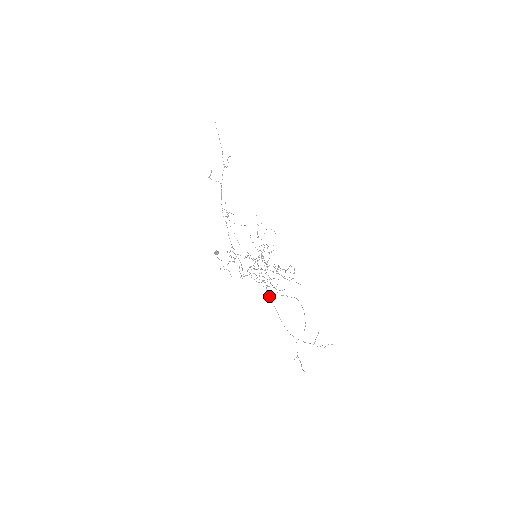
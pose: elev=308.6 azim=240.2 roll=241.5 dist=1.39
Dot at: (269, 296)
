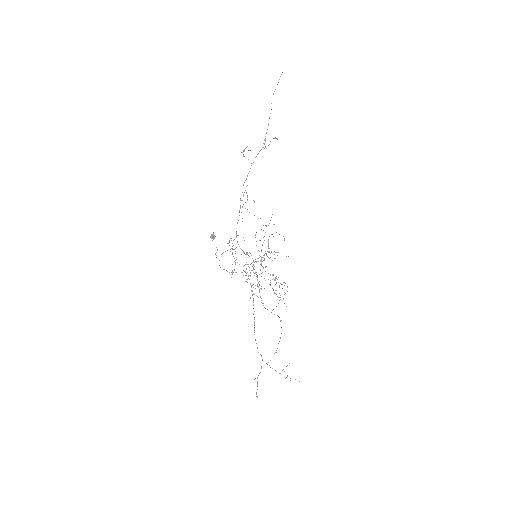
Dot at: occluded
